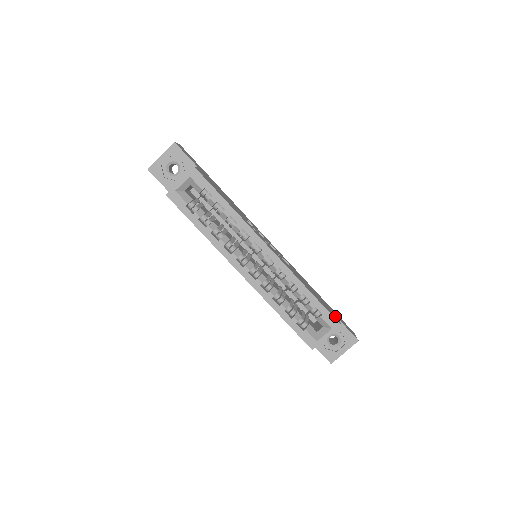
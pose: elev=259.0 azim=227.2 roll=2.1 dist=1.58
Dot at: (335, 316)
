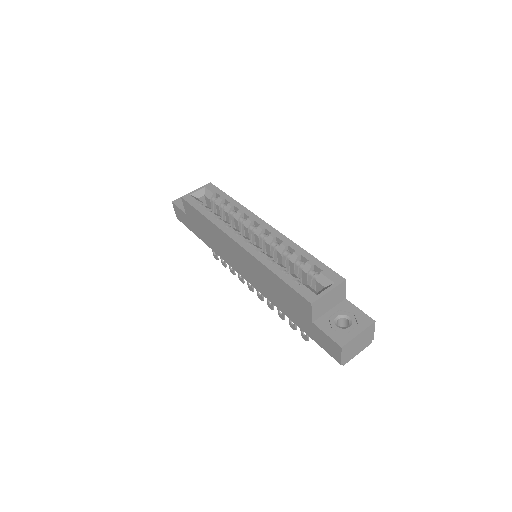
Dot at: occluded
